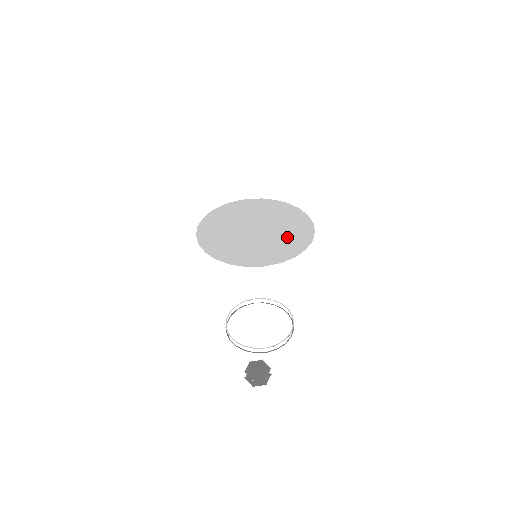
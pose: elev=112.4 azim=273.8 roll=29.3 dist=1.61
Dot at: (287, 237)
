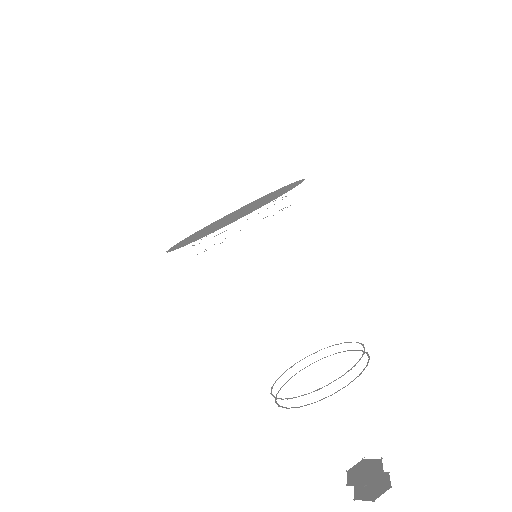
Dot at: (274, 195)
